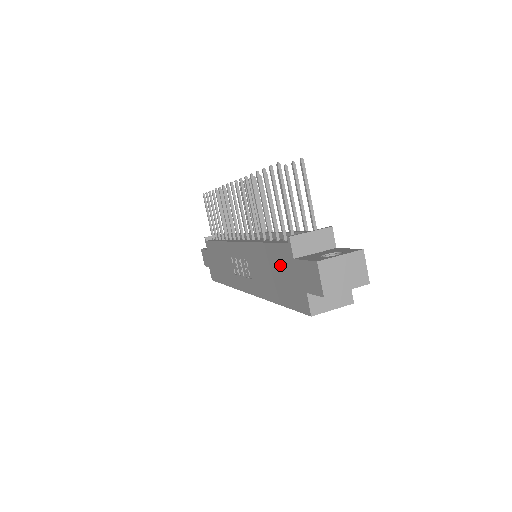
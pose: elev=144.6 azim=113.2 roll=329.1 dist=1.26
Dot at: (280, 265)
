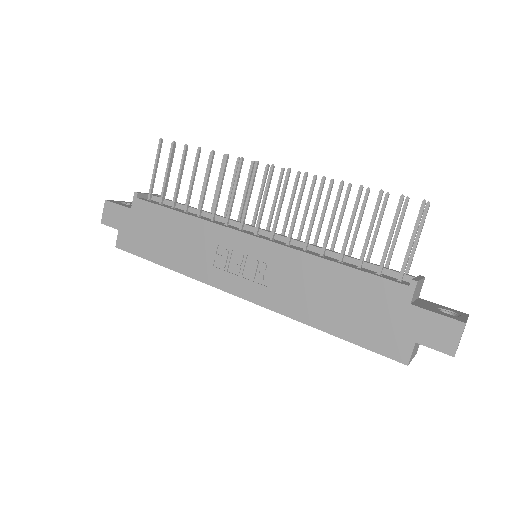
Dot at: (369, 299)
